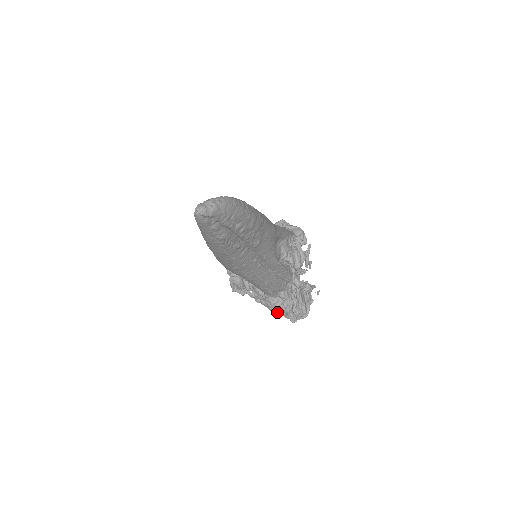
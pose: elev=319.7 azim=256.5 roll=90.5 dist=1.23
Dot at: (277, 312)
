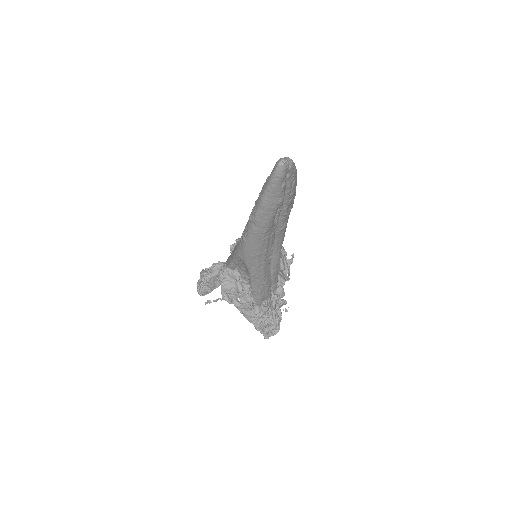
Dot at: (258, 324)
